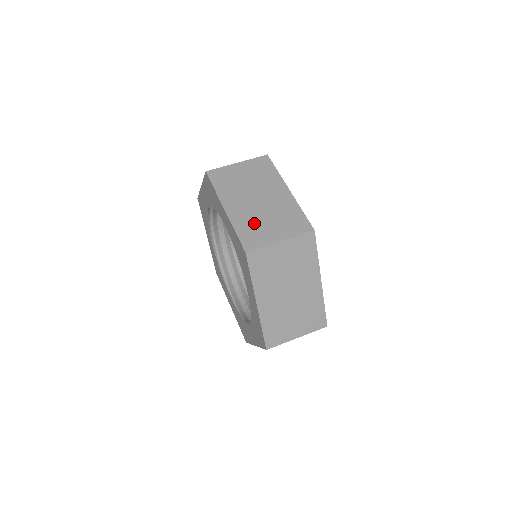
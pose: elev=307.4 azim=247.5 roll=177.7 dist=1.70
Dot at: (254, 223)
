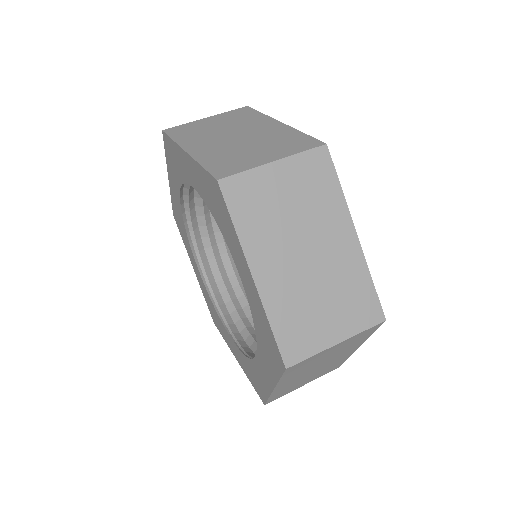
Dot at: (230, 154)
